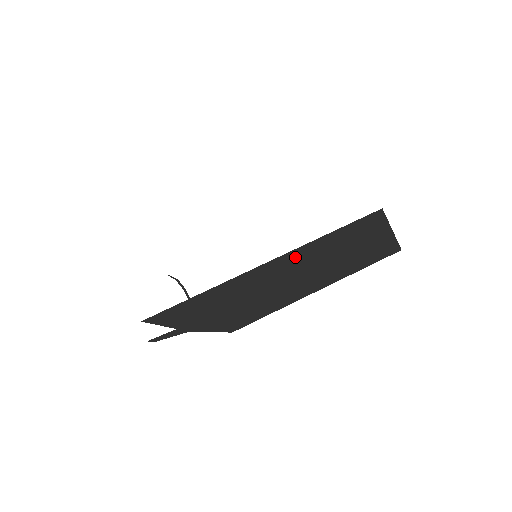
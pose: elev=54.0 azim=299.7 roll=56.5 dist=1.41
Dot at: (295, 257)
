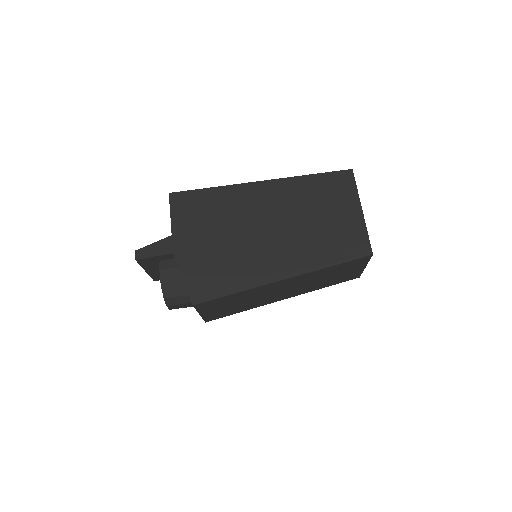
Dot at: (291, 189)
